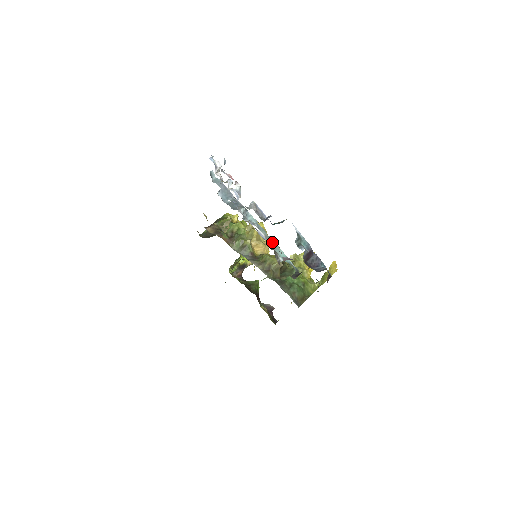
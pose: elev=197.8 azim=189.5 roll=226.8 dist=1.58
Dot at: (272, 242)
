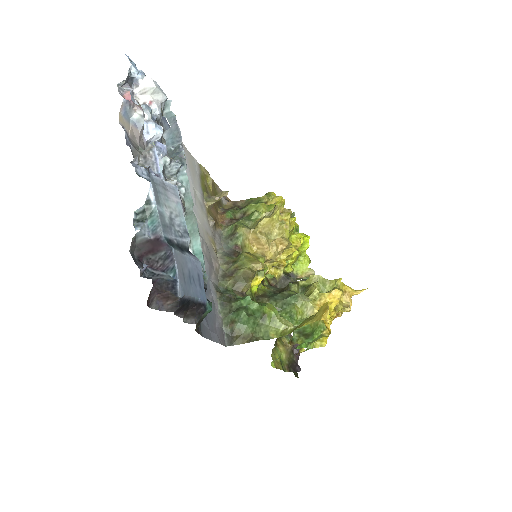
Dot at: (193, 222)
